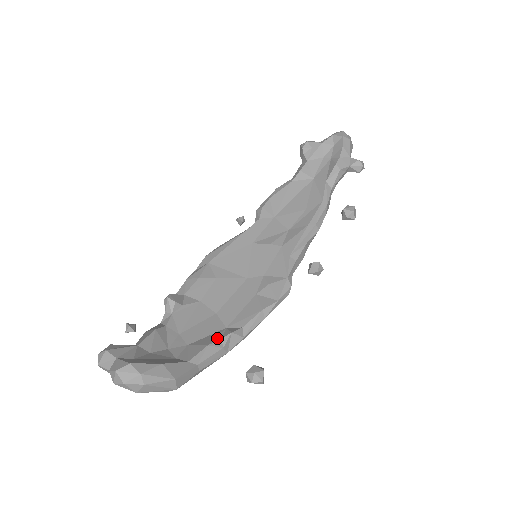
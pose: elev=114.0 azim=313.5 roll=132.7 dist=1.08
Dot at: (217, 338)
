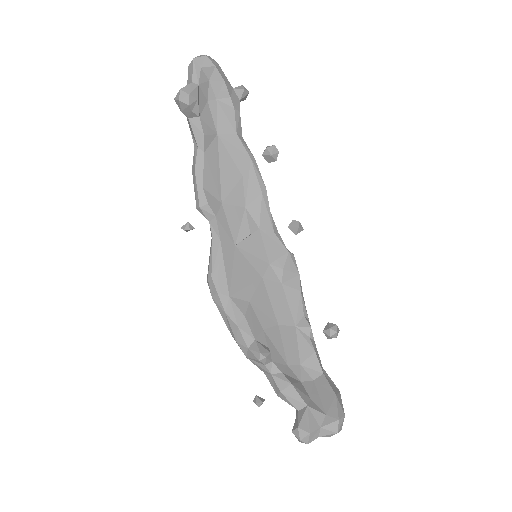
Dot at: (308, 340)
